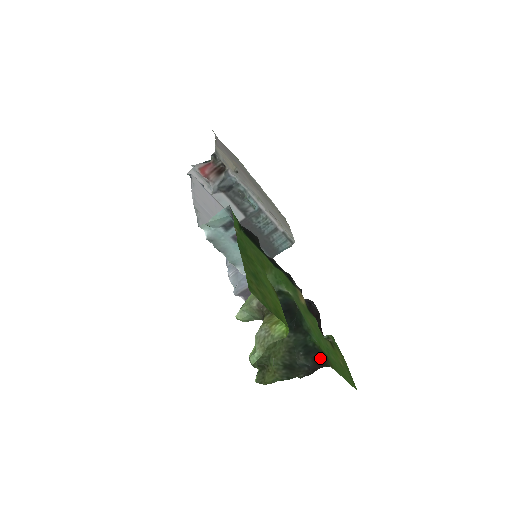
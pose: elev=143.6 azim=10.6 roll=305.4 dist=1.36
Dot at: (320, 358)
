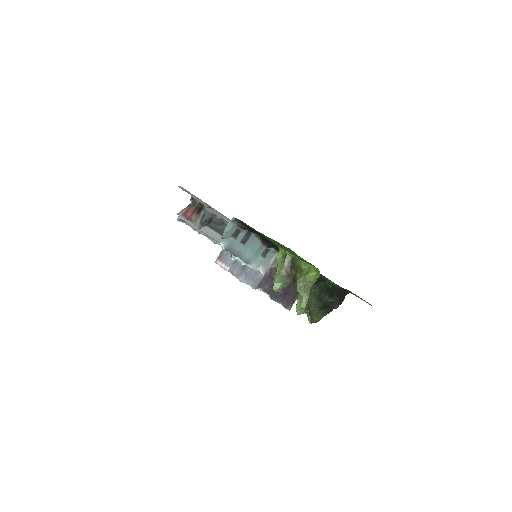
Dot at: (342, 291)
